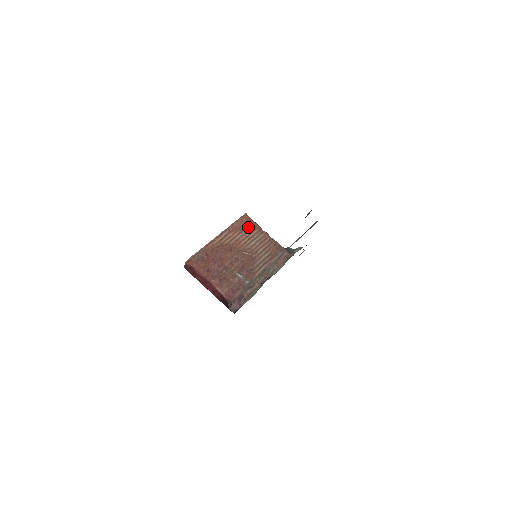
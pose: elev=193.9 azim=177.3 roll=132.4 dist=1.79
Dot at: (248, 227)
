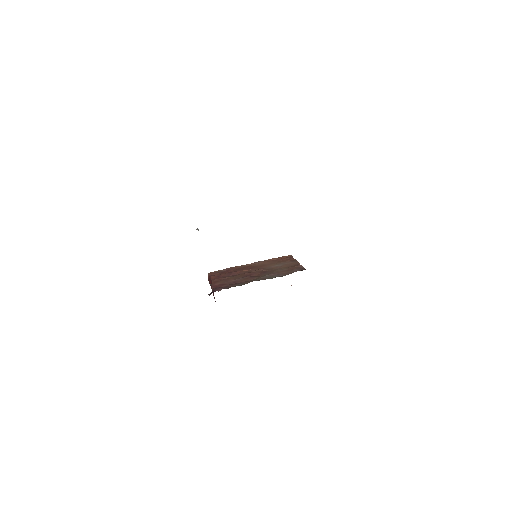
Dot at: (284, 260)
